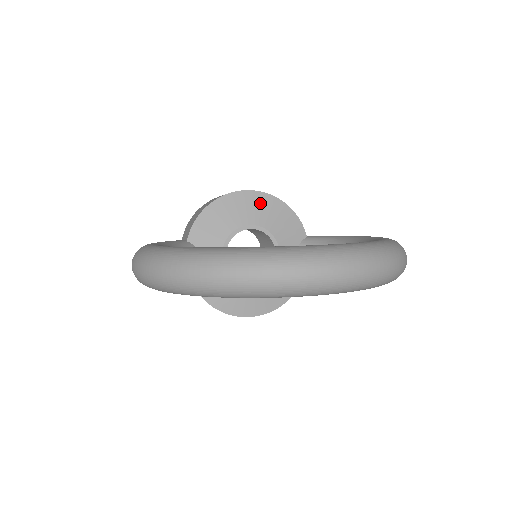
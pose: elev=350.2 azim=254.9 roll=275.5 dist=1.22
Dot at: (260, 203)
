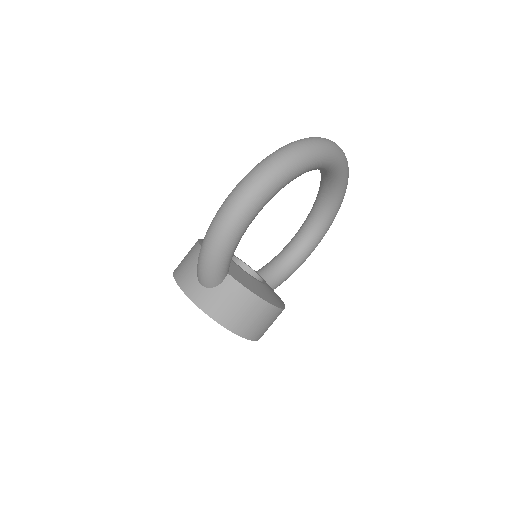
Dot at: occluded
